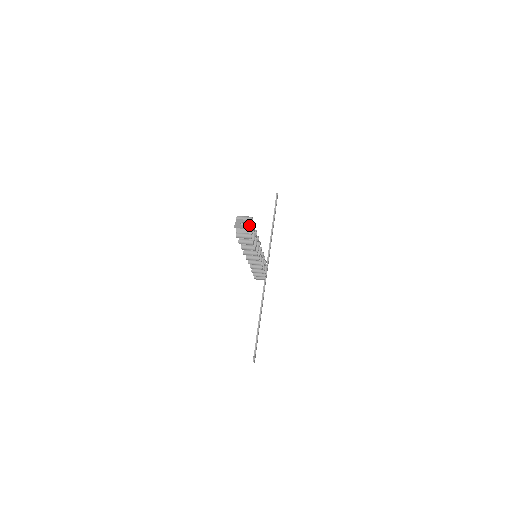
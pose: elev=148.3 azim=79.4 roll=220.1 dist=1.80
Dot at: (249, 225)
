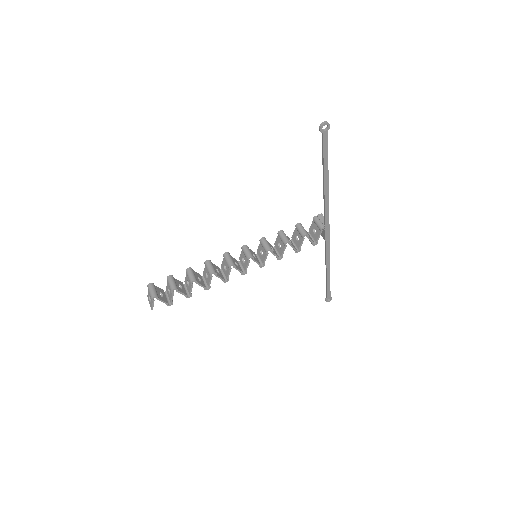
Dot at: (151, 306)
